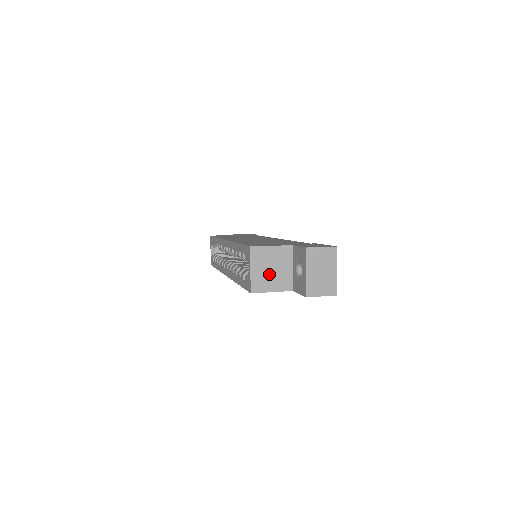
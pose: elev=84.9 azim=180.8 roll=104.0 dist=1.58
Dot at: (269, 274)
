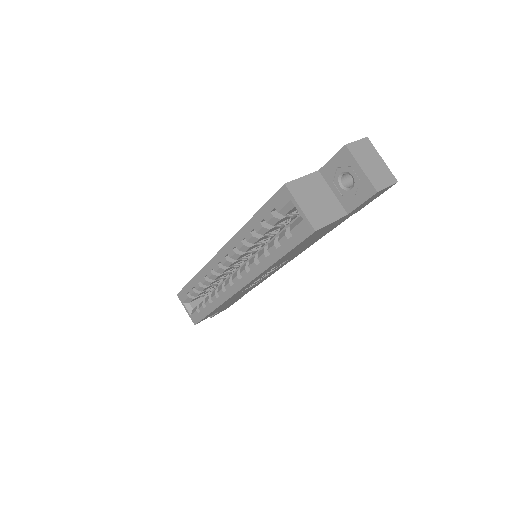
Dot at: (318, 205)
